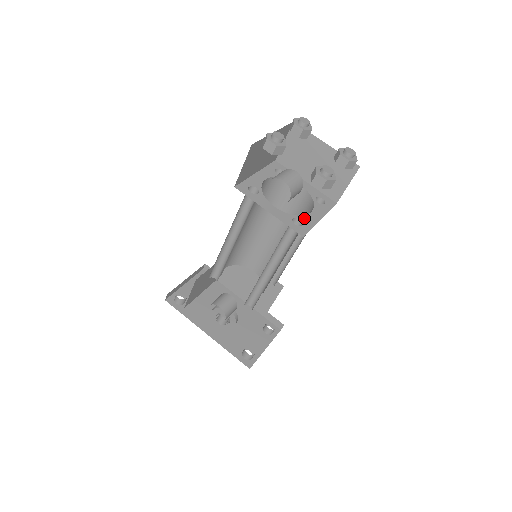
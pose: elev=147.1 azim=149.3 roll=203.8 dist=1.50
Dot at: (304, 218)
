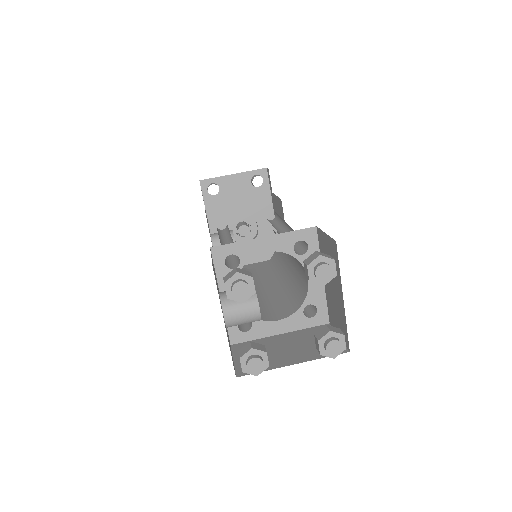
Dot at: (259, 324)
